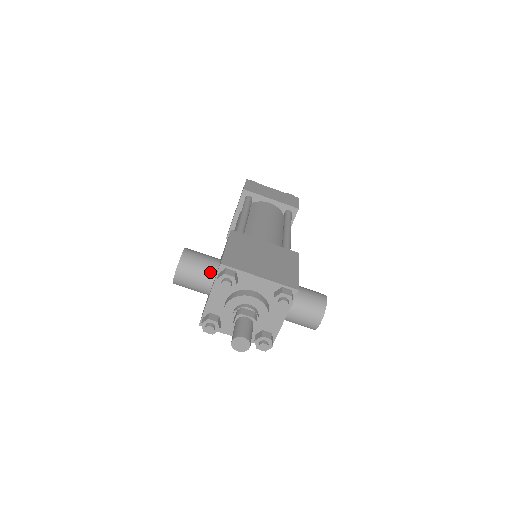
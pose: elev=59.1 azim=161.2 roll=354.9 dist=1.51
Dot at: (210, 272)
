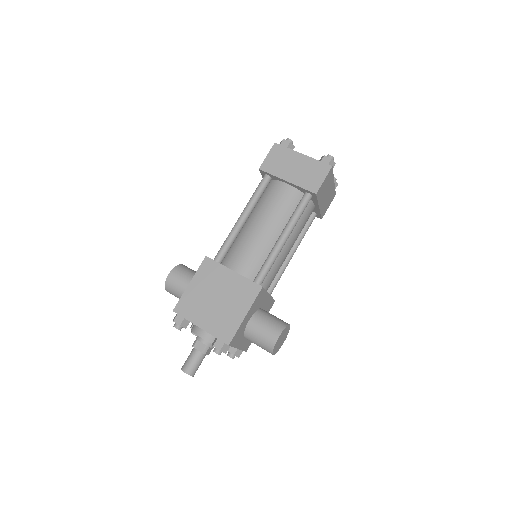
Dot at: occluded
